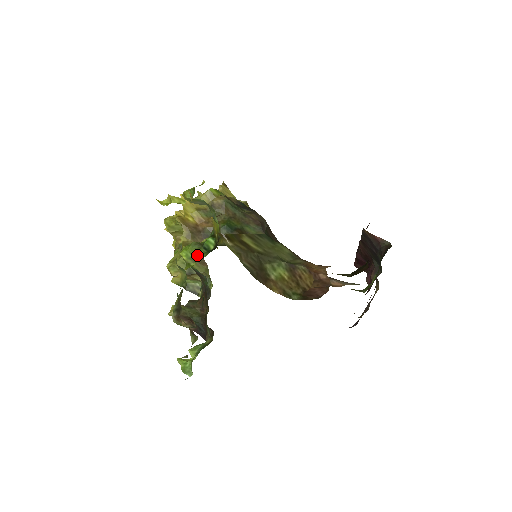
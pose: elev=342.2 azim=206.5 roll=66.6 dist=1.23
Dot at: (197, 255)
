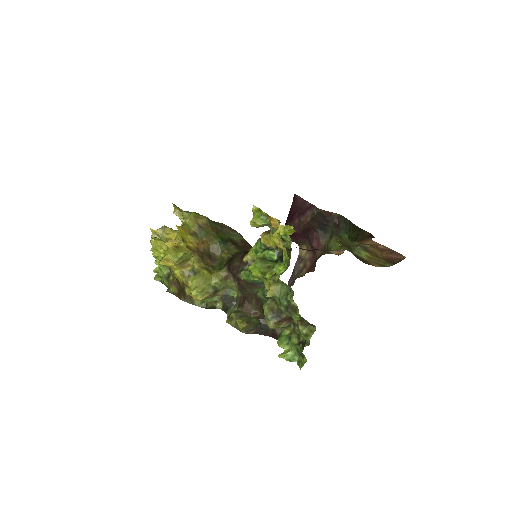
Dot at: (268, 268)
